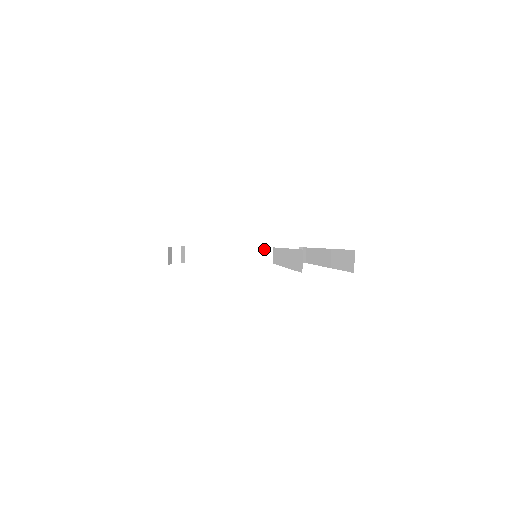
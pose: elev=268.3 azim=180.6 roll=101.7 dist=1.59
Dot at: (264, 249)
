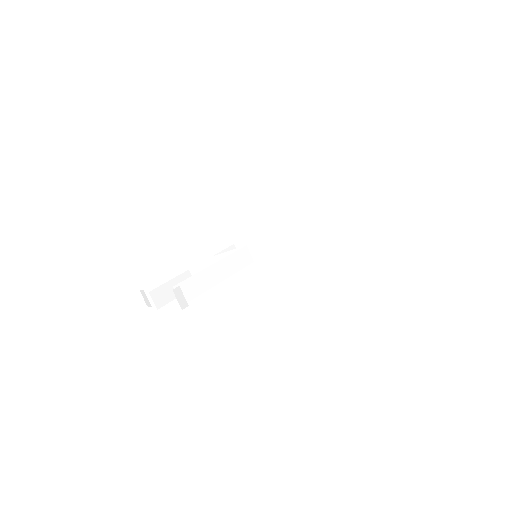
Dot at: (241, 251)
